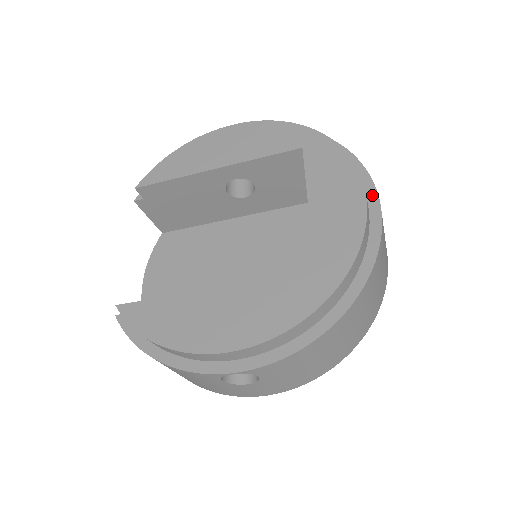
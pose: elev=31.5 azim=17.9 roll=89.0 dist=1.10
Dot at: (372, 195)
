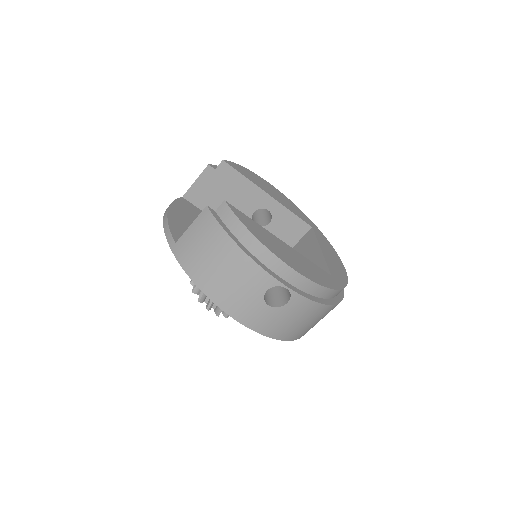
Dot at: occluded
